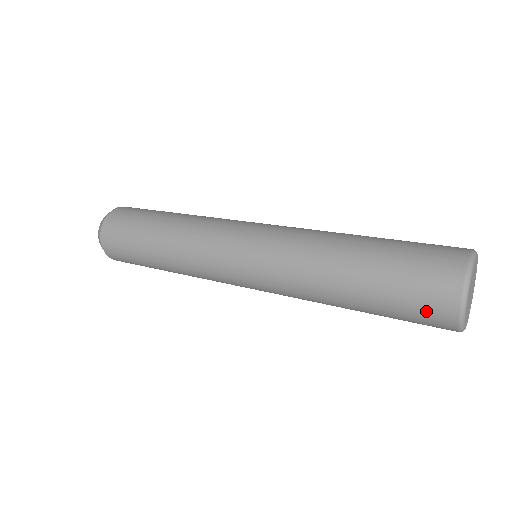
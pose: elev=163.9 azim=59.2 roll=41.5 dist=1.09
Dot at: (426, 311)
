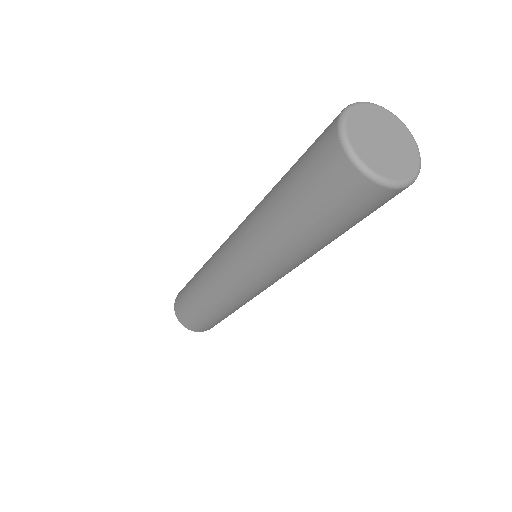
Dot at: (319, 140)
